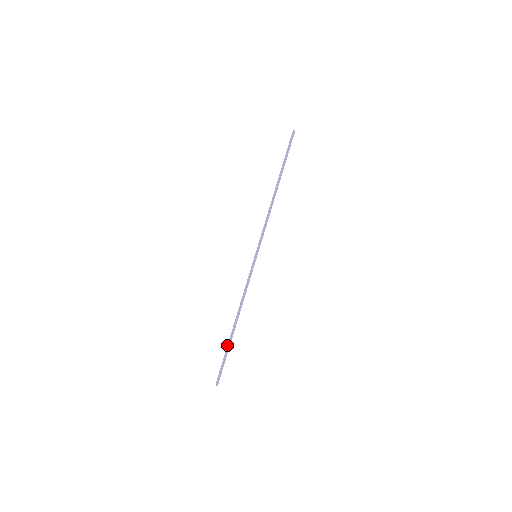
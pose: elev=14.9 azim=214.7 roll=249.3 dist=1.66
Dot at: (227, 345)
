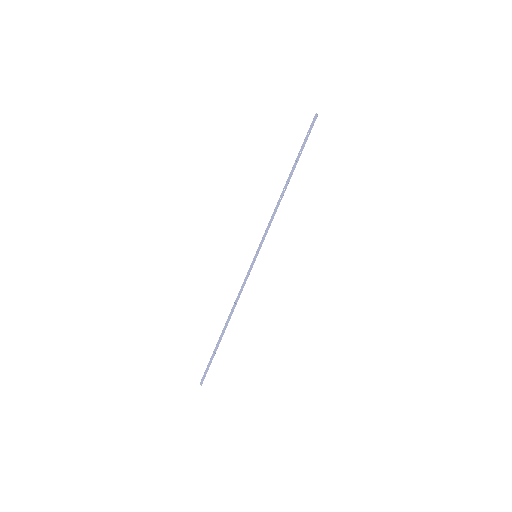
Dot at: occluded
